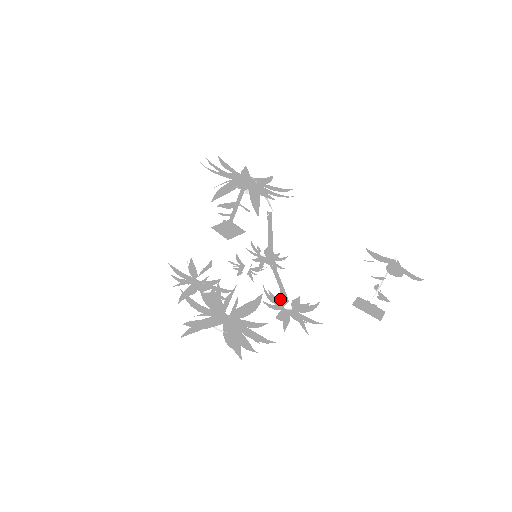
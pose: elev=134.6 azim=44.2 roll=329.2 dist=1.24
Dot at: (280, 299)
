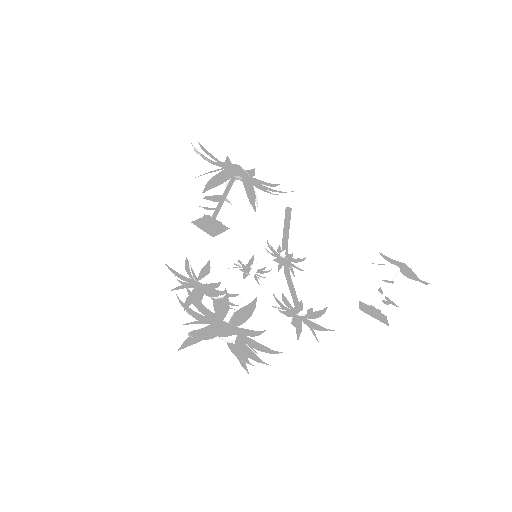
Dot at: (285, 304)
